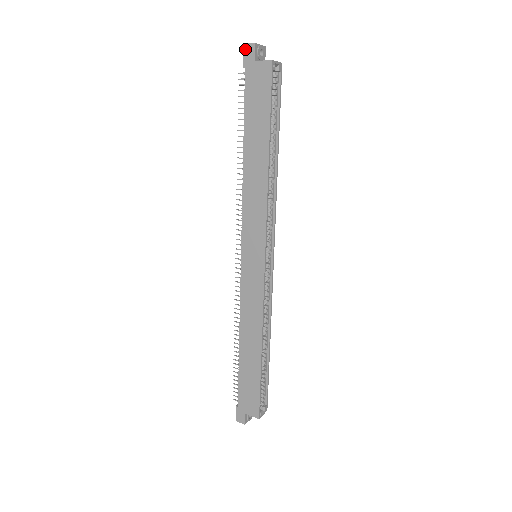
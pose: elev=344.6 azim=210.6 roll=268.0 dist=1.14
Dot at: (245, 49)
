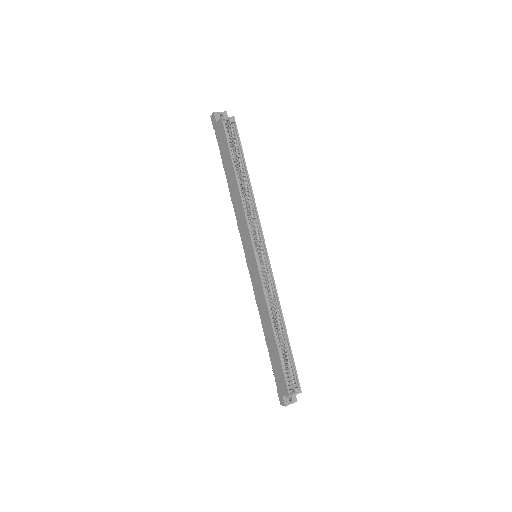
Dot at: (212, 119)
